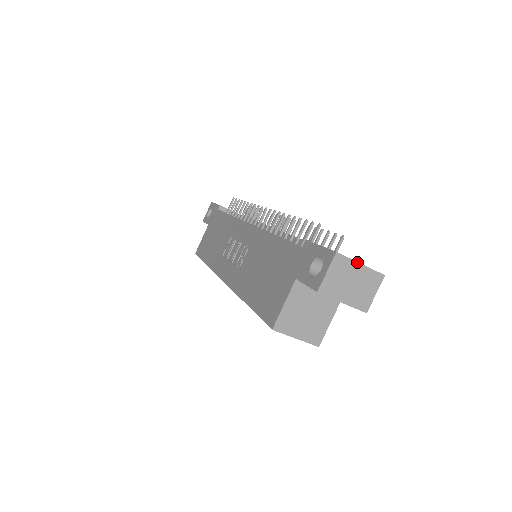
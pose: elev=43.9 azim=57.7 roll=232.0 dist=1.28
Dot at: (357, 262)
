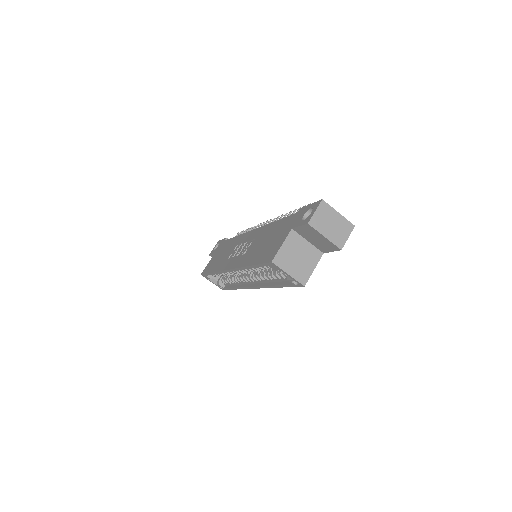
Dot at: (336, 211)
